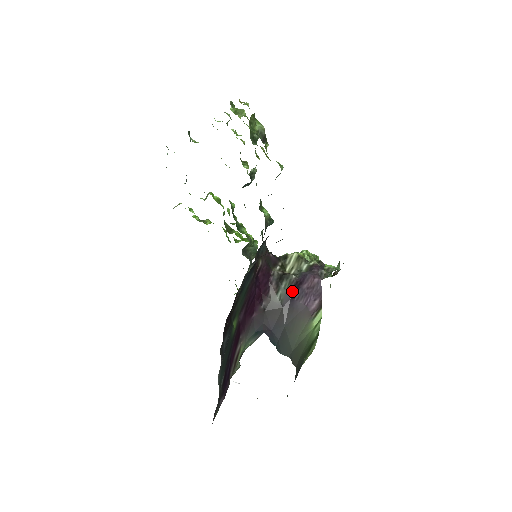
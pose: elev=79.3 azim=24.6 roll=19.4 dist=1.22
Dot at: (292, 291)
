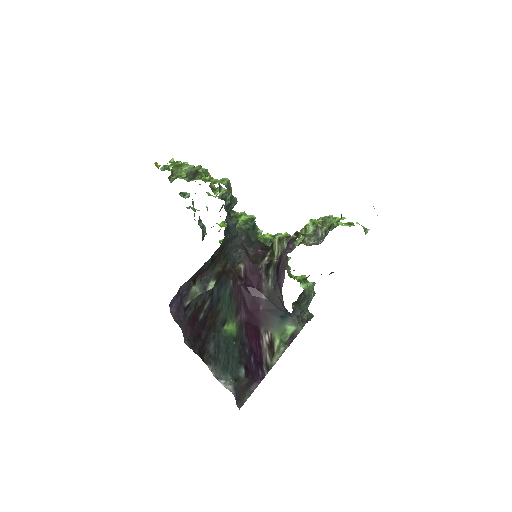
Dot at: (276, 274)
